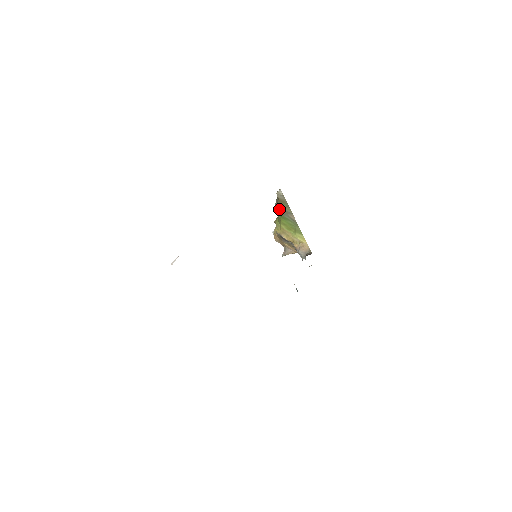
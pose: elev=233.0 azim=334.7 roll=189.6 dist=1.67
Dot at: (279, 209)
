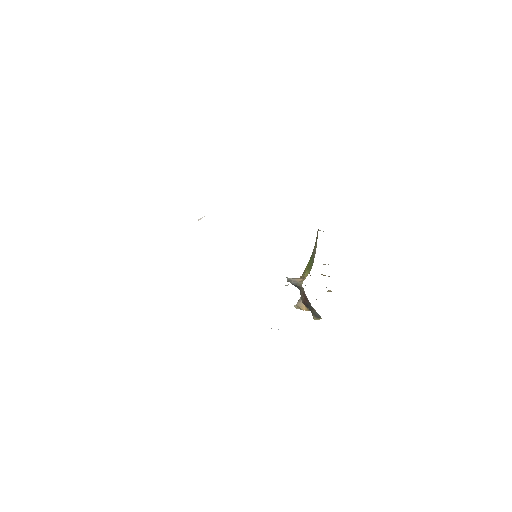
Dot at: (313, 249)
